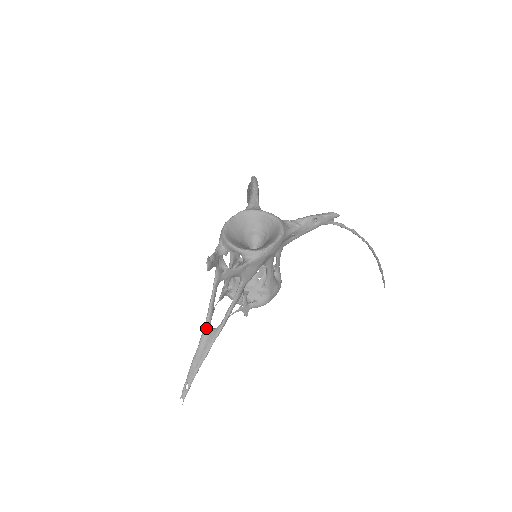
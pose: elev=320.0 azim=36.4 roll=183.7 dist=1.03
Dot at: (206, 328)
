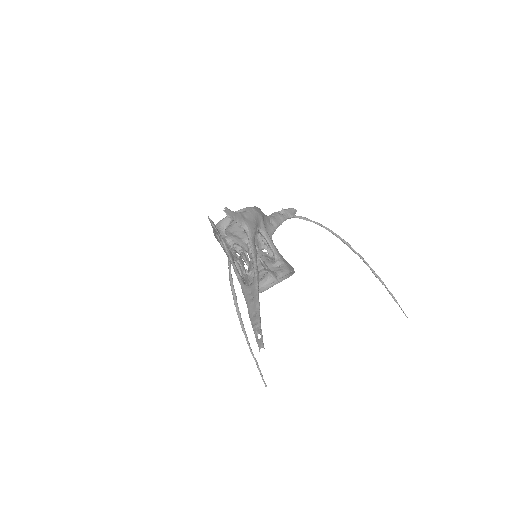
Dot at: (244, 287)
